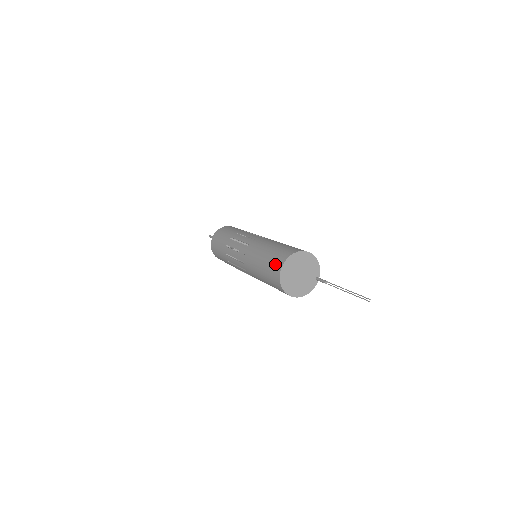
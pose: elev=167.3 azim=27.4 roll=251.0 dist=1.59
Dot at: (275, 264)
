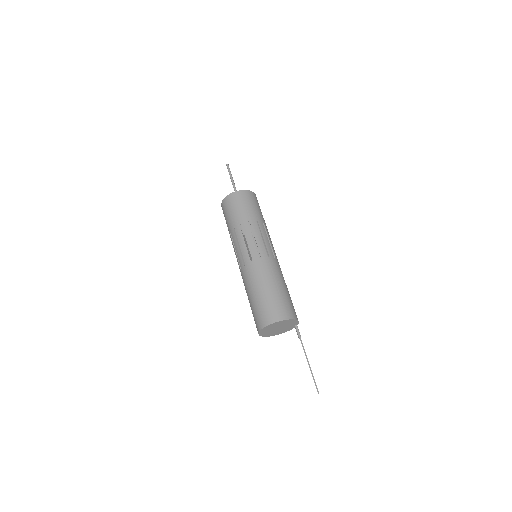
Dot at: (256, 321)
